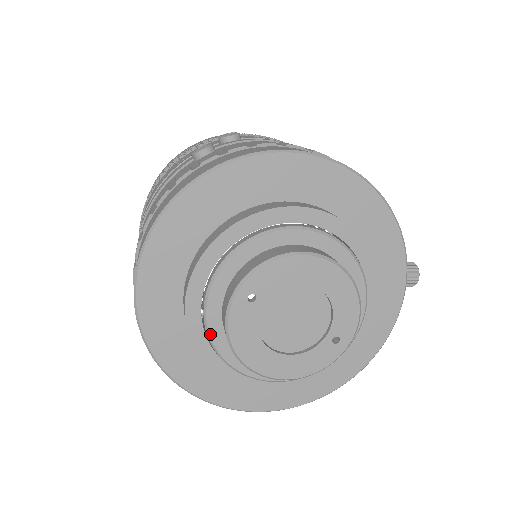
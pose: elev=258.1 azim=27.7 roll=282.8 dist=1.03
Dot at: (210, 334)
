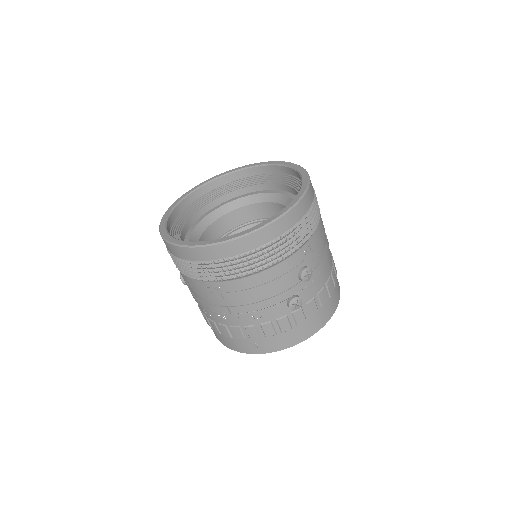
Dot at: occluded
